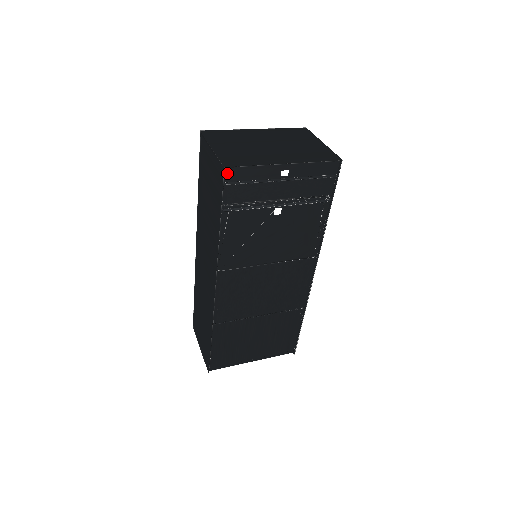
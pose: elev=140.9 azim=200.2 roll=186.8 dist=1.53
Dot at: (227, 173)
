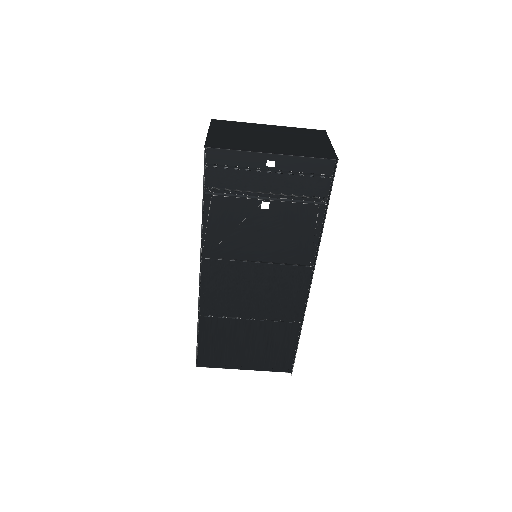
Dot at: (209, 154)
